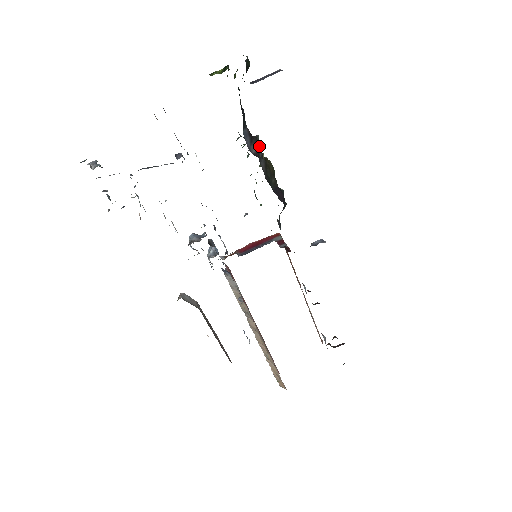
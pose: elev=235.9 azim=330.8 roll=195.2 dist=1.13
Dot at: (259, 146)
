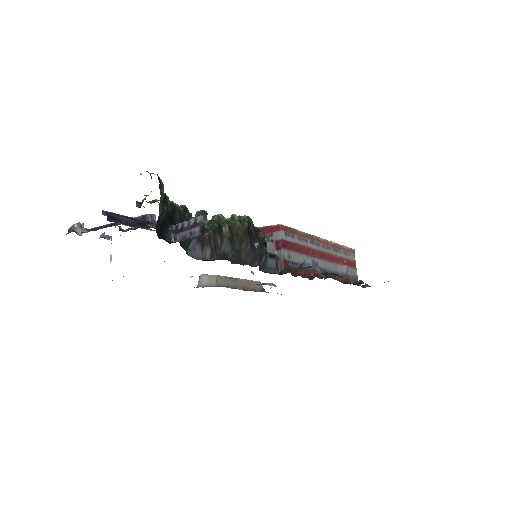
Dot at: (215, 239)
